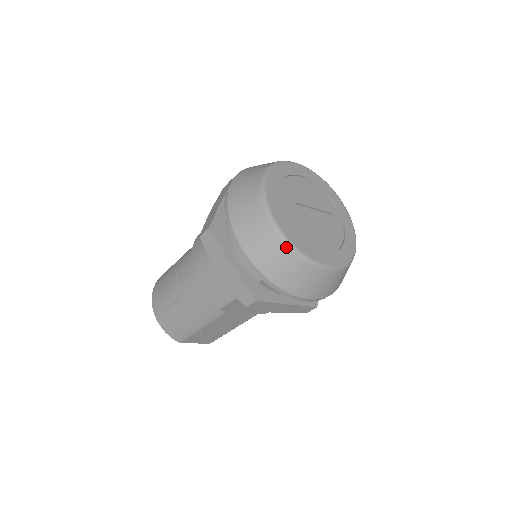
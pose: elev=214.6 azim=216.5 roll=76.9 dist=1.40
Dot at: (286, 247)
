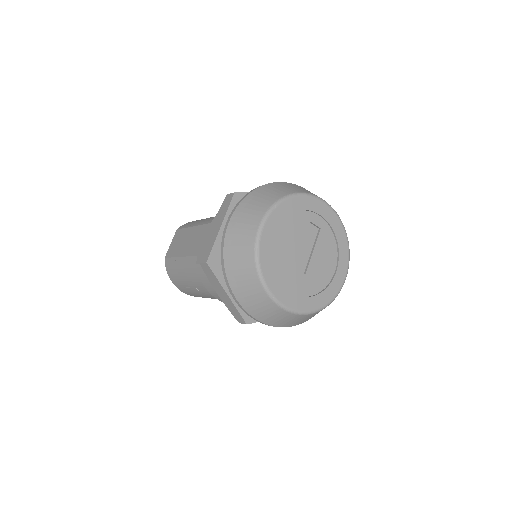
Dot at: occluded
